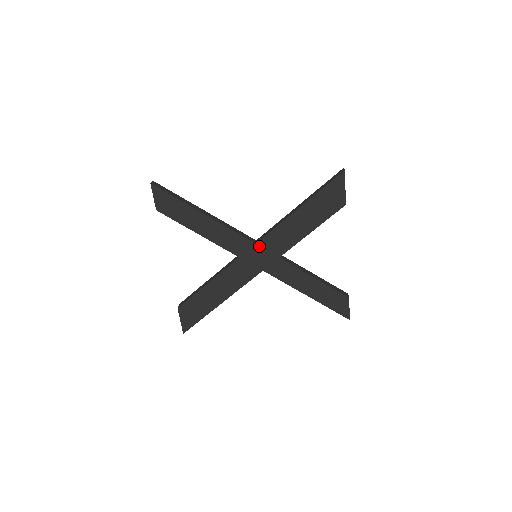
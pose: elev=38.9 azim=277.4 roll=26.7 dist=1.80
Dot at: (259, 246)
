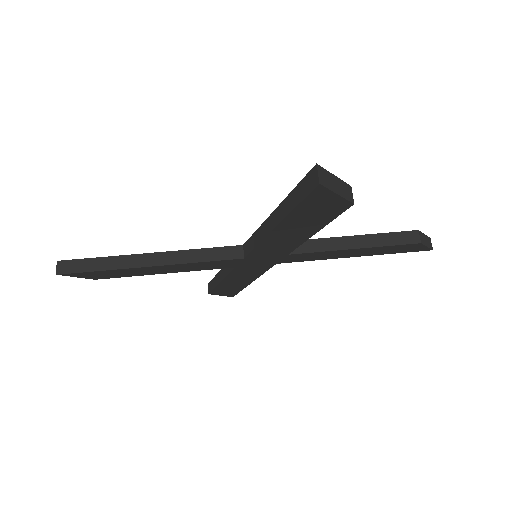
Dot at: (251, 258)
